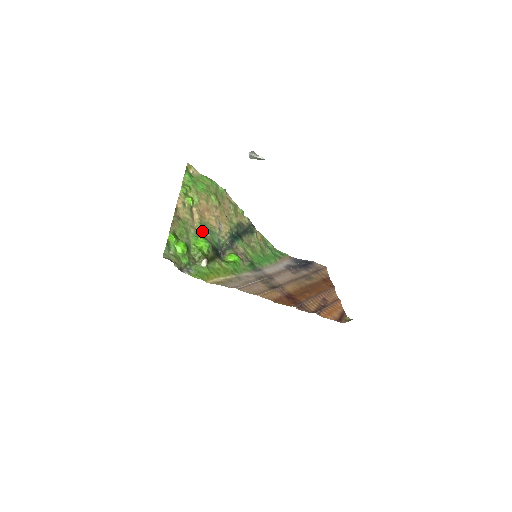
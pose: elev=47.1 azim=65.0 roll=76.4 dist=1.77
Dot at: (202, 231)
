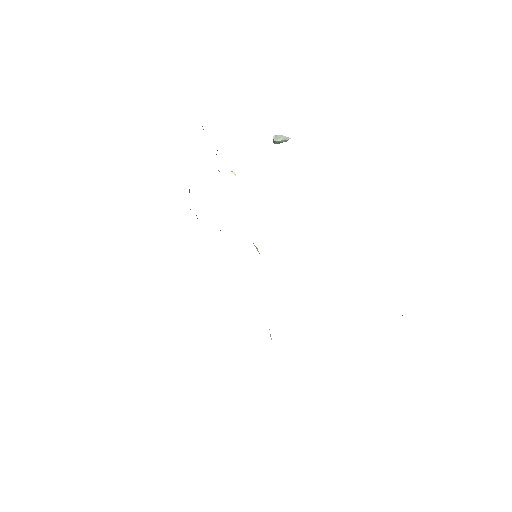
Dot at: occluded
